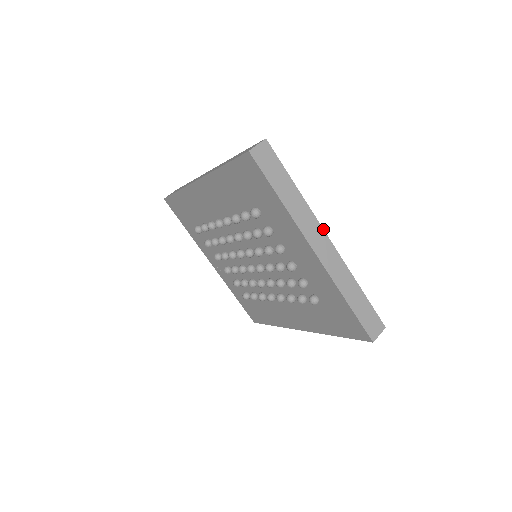
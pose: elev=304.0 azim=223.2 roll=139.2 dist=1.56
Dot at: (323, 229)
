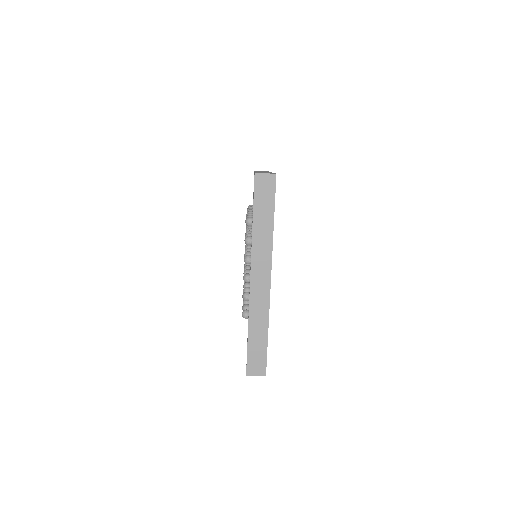
Dot at: (271, 269)
